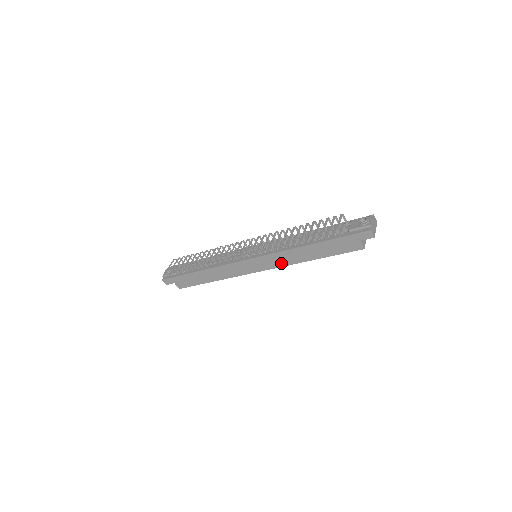
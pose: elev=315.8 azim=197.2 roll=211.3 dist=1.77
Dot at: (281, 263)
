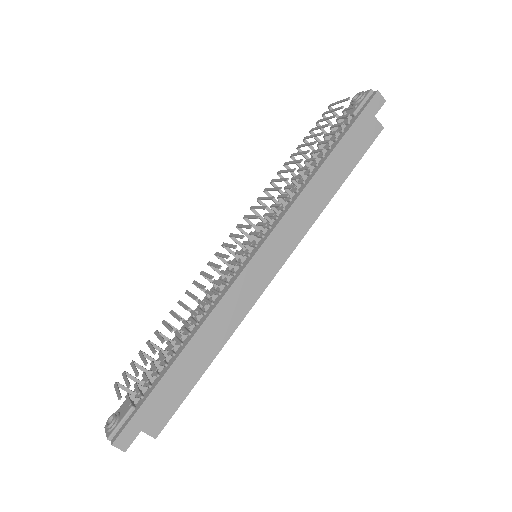
Dot at: (302, 228)
